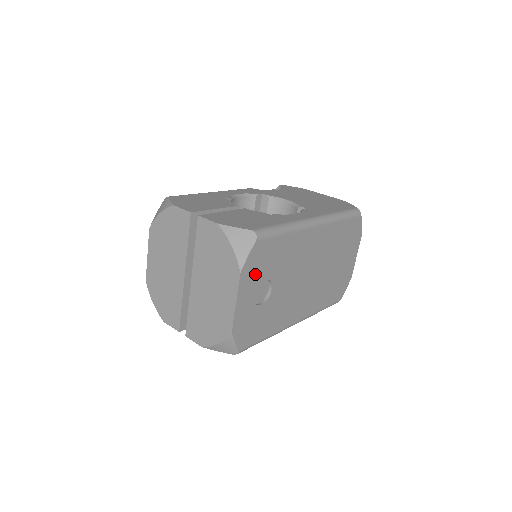
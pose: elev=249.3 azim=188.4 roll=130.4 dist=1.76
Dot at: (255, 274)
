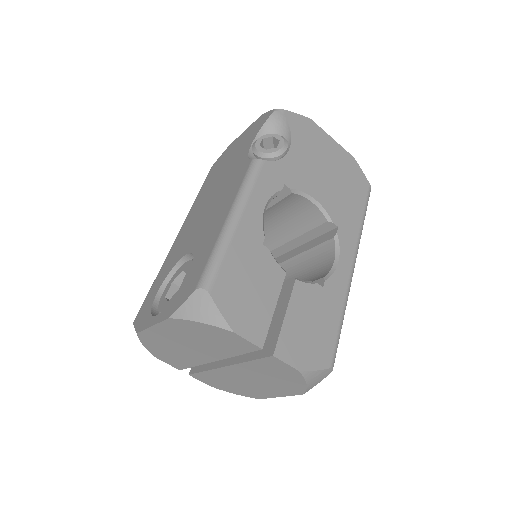
Dot at: occluded
